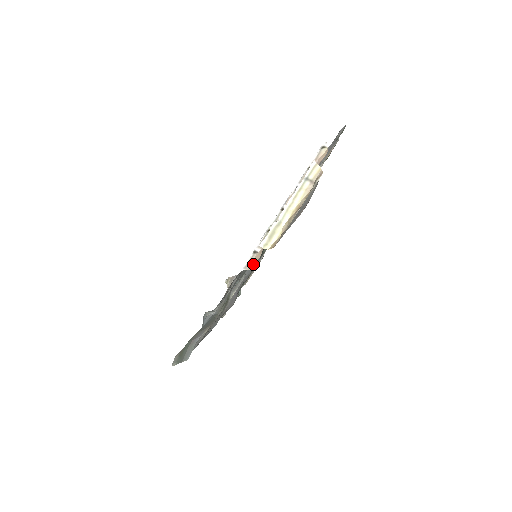
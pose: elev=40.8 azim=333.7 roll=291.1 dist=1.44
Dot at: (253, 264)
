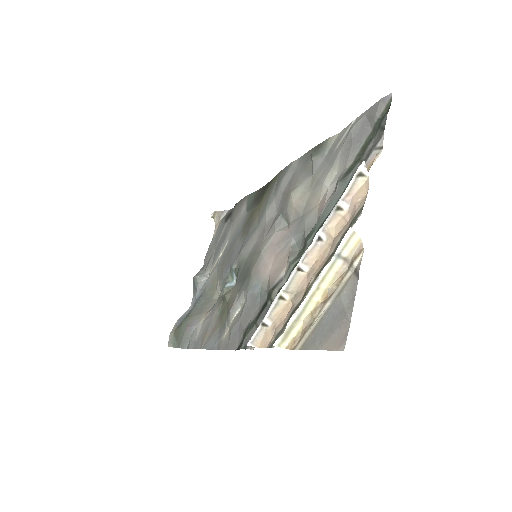
Dot at: (263, 343)
